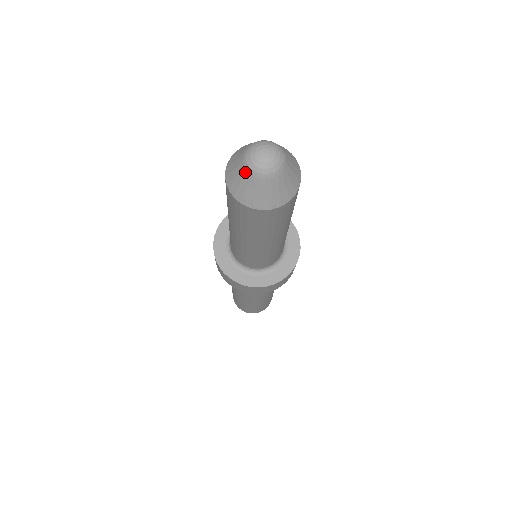
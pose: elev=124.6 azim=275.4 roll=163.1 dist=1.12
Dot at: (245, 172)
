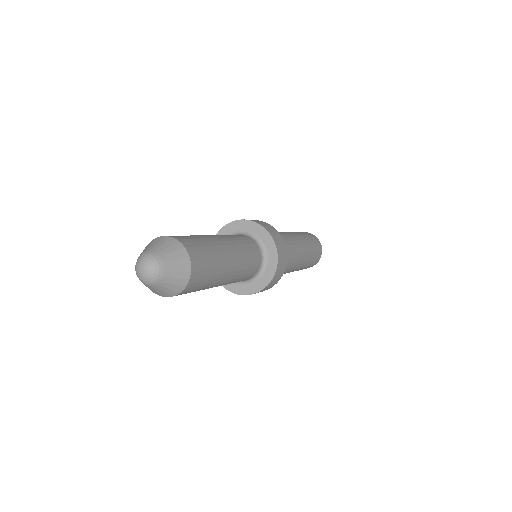
Dot at: occluded
